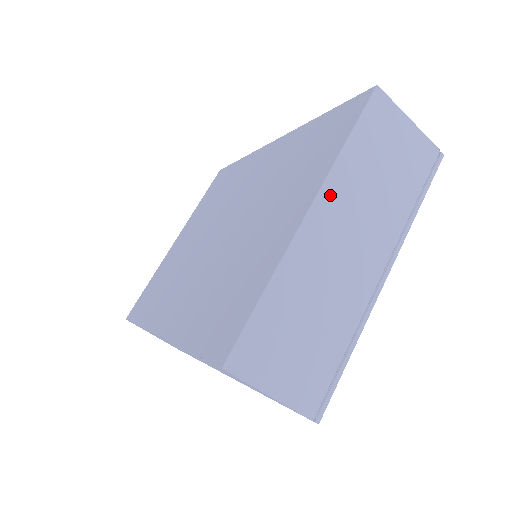
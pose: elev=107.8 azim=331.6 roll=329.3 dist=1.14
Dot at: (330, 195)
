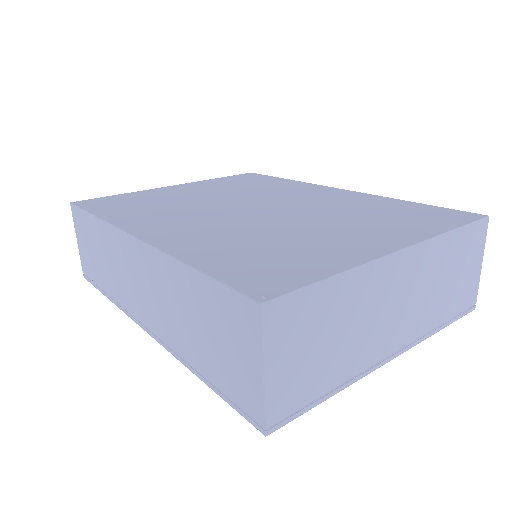
Dot at: (419, 255)
